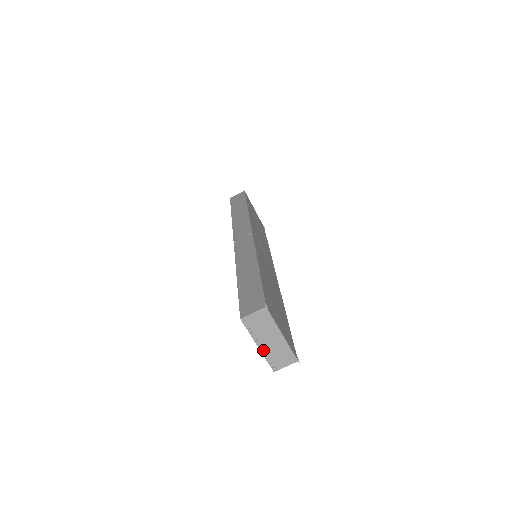
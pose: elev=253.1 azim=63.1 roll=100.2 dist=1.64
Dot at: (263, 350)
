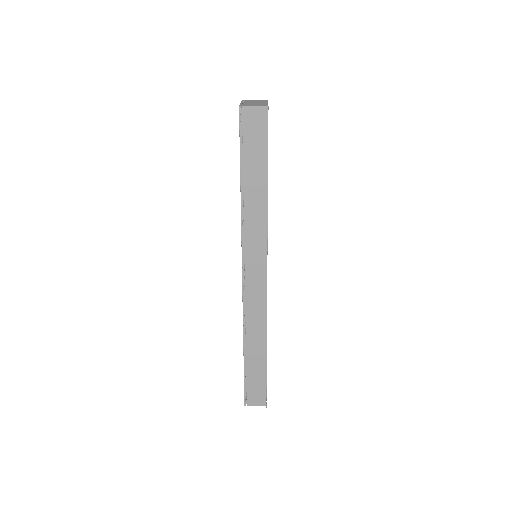
Dot at: occluded
